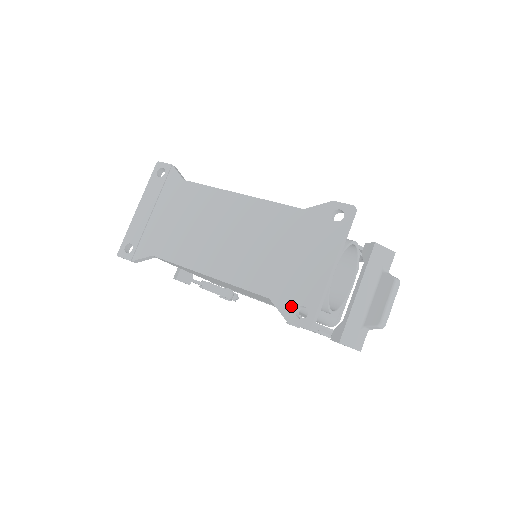
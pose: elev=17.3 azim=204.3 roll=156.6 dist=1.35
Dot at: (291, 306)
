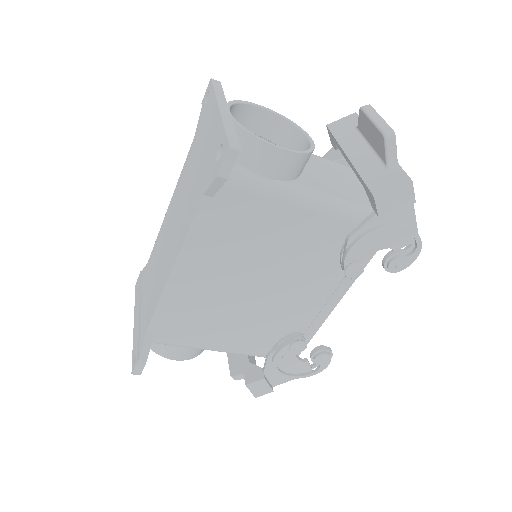
Dot at: (214, 167)
